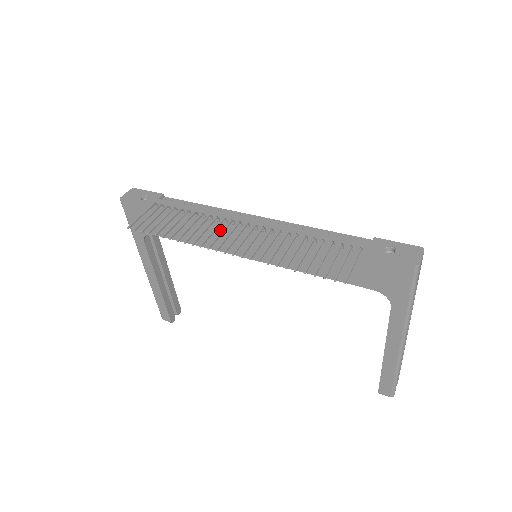
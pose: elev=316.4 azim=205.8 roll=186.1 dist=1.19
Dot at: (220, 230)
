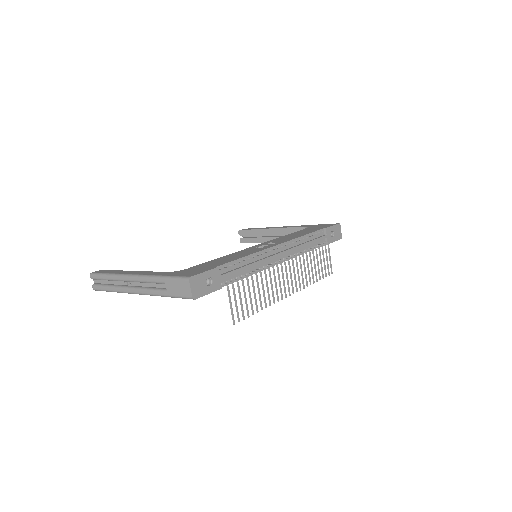
Dot at: occluded
